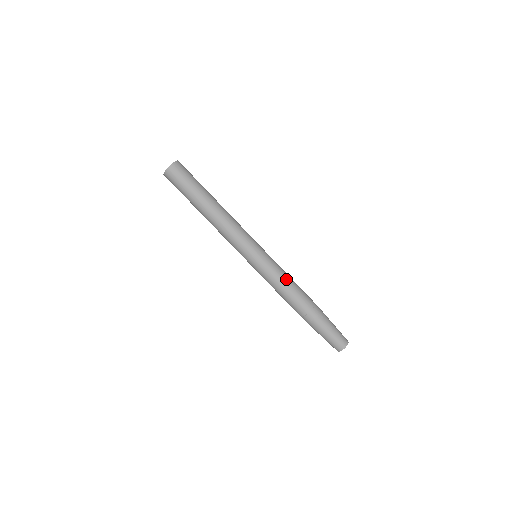
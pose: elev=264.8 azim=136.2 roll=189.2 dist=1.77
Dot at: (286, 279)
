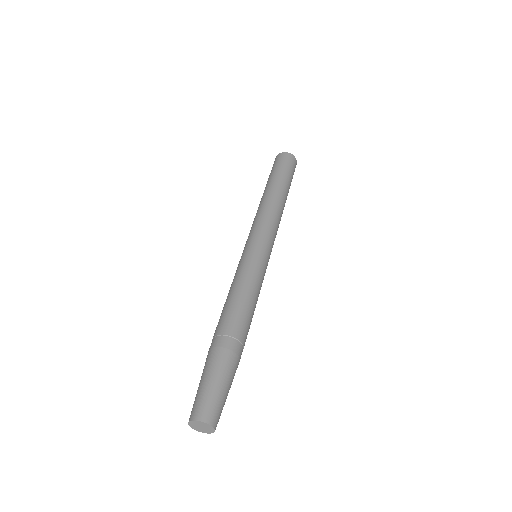
Dot at: (254, 290)
